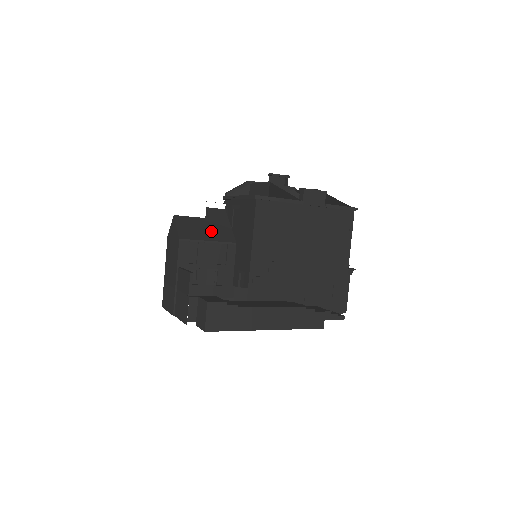
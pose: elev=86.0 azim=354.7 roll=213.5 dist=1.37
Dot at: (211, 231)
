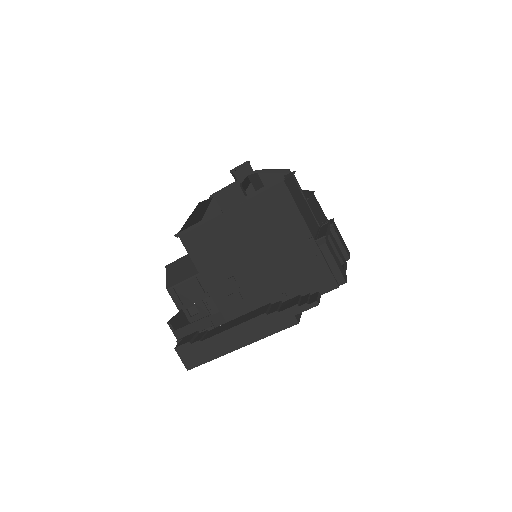
Dot at: (192, 266)
